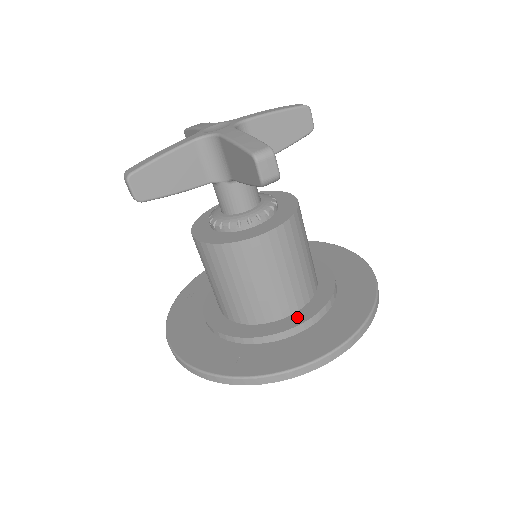
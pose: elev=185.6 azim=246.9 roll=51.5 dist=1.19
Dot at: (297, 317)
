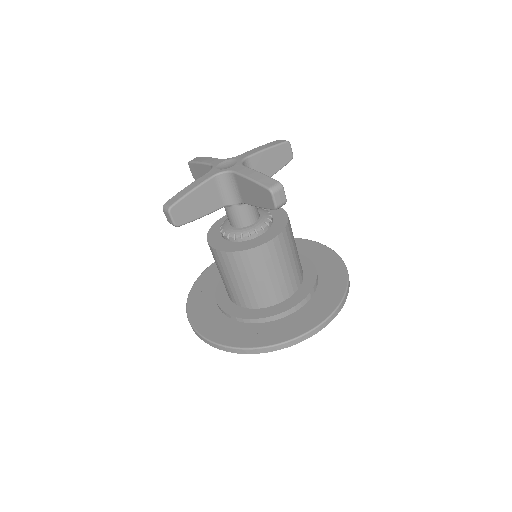
Dot at: (295, 298)
